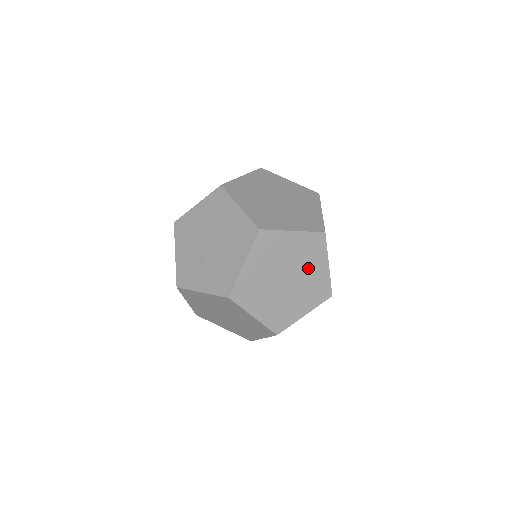
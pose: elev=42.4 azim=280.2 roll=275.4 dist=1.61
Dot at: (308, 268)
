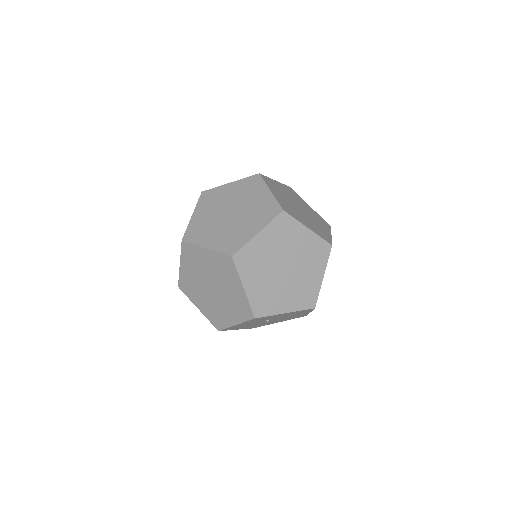
Dot at: (227, 284)
